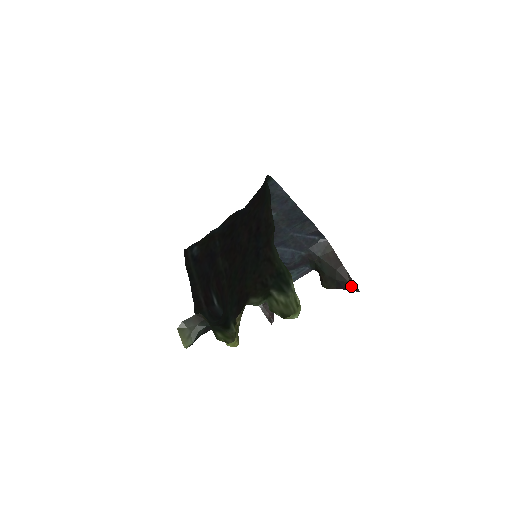
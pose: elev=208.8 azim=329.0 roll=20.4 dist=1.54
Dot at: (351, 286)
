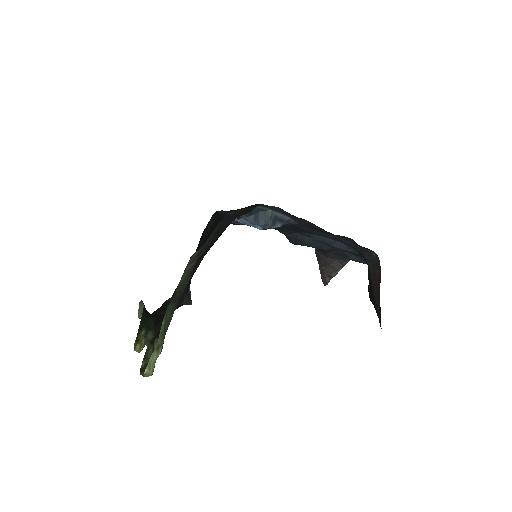
Dot at: (379, 317)
